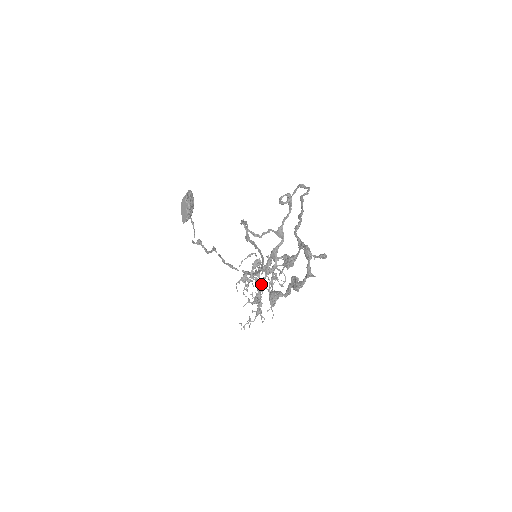
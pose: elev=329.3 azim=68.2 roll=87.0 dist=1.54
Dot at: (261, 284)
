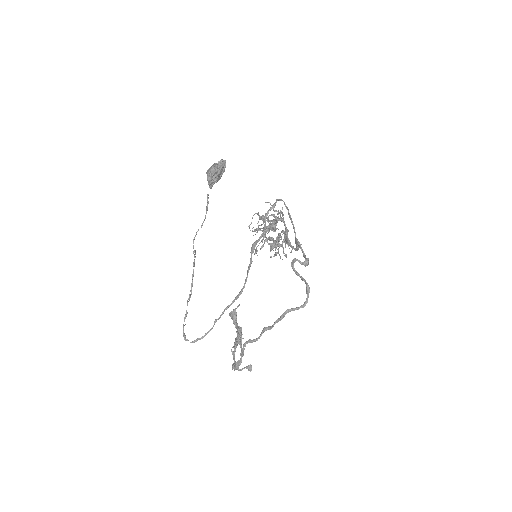
Dot at: (268, 239)
